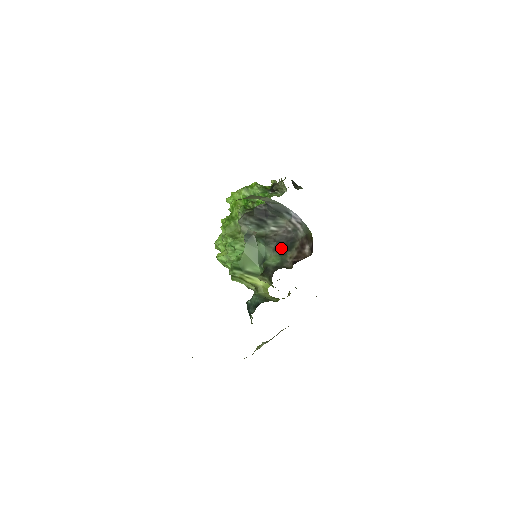
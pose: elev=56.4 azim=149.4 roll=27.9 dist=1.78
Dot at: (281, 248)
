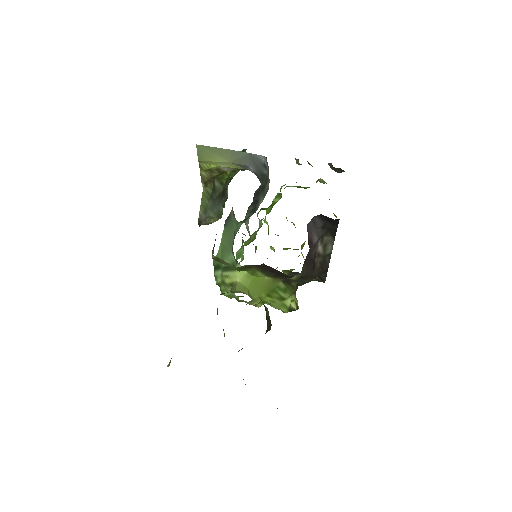
Dot at: occluded
